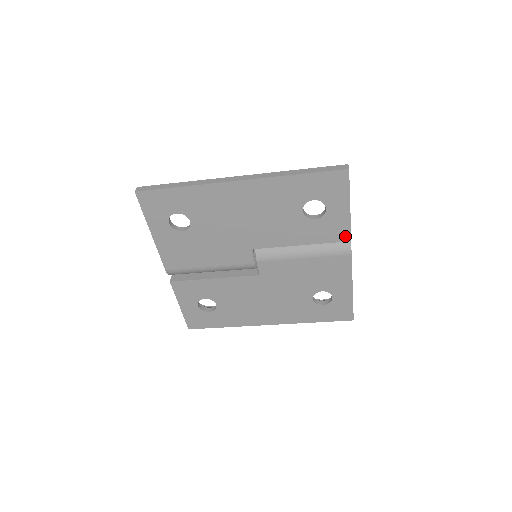
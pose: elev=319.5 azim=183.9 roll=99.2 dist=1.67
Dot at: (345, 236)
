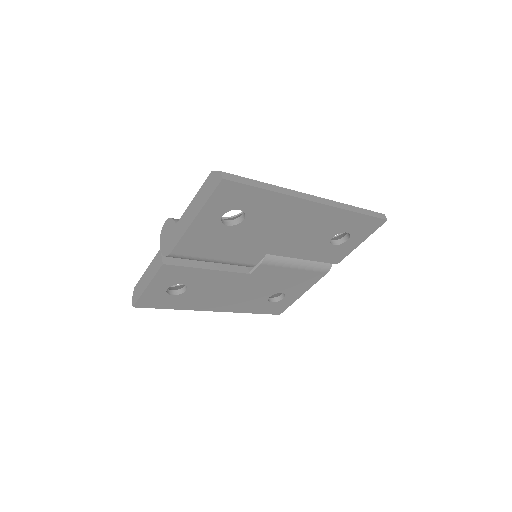
Dot at: (337, 260)
